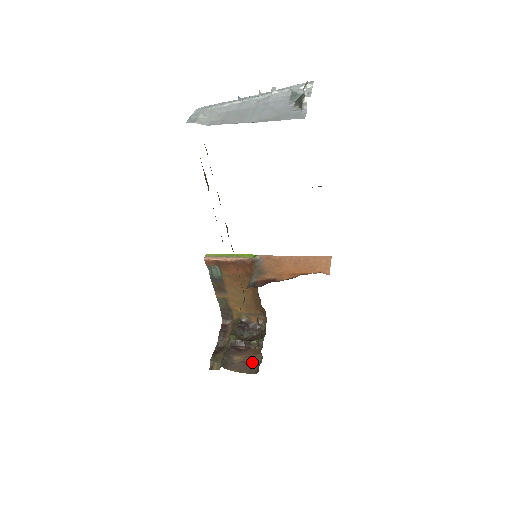
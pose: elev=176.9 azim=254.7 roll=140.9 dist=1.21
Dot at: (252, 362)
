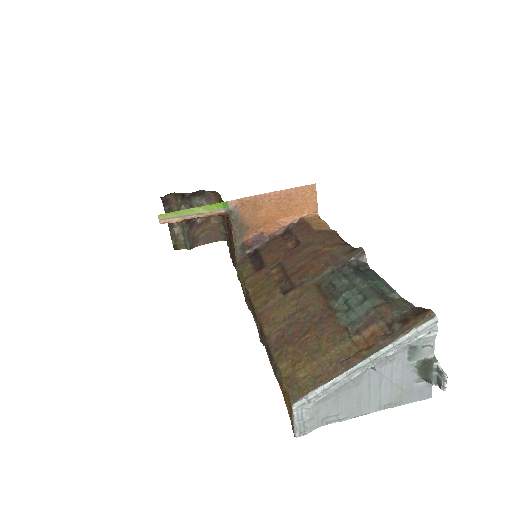
Dot at: (214, 230)
